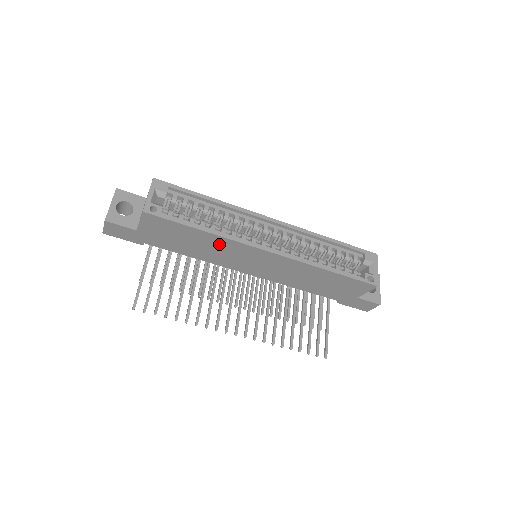
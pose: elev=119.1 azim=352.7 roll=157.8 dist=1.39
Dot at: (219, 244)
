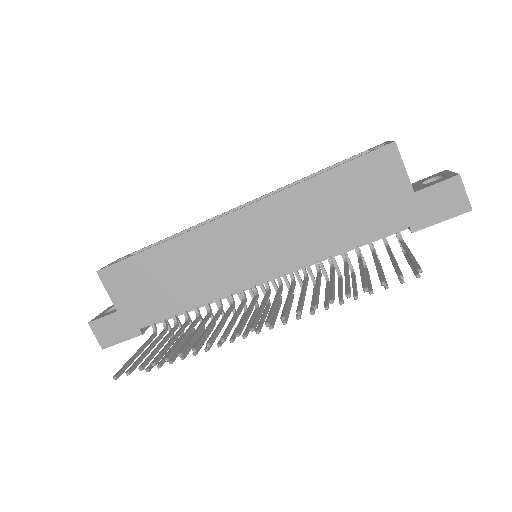
Dot at: (185, 254)
